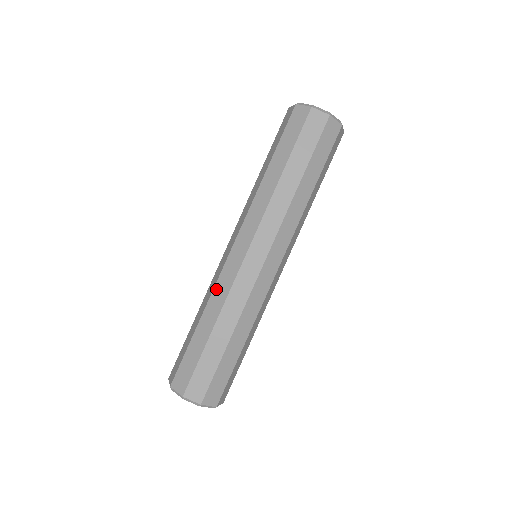
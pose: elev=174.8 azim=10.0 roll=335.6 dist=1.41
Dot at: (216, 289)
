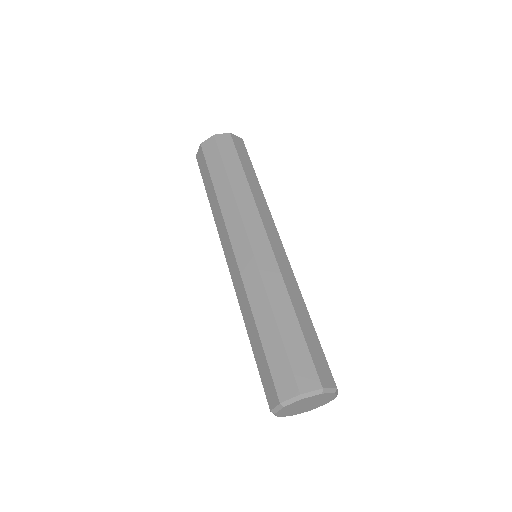
Dot at: (248, 288)
